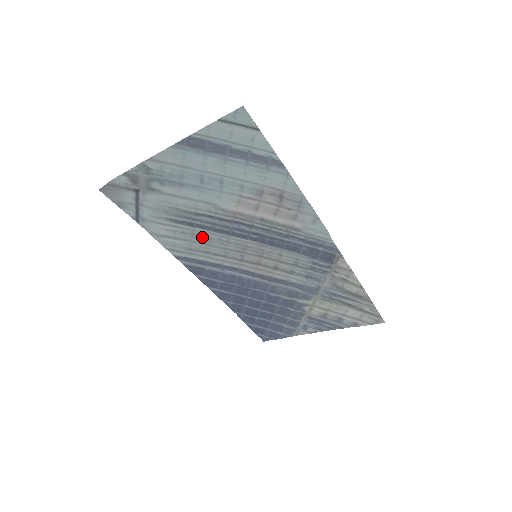
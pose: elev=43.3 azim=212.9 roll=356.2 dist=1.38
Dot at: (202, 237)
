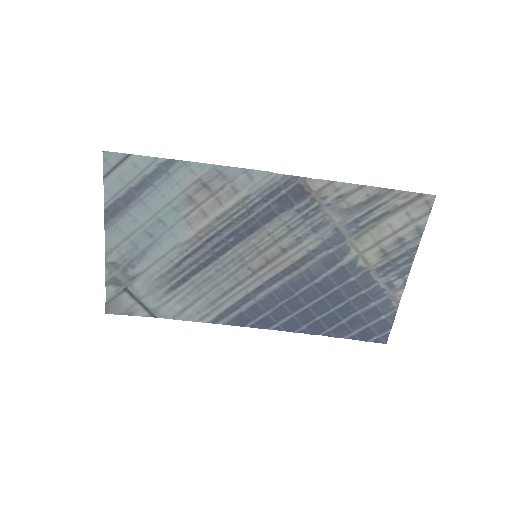
Dot at: (205, 283)
